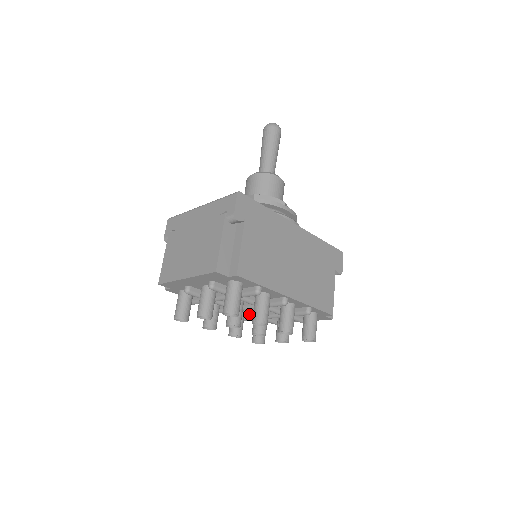
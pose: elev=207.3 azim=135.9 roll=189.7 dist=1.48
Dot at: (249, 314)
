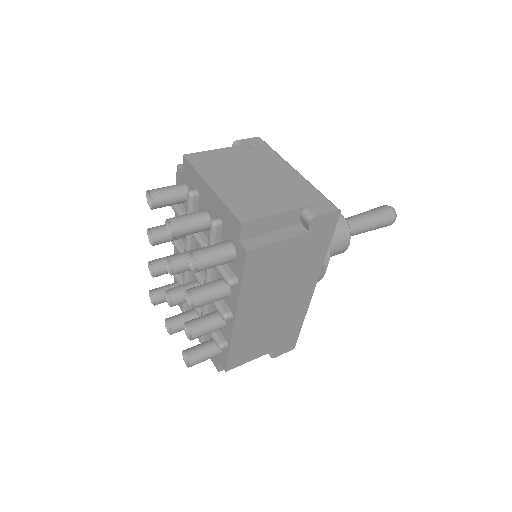
Dot at: (185, 276)
